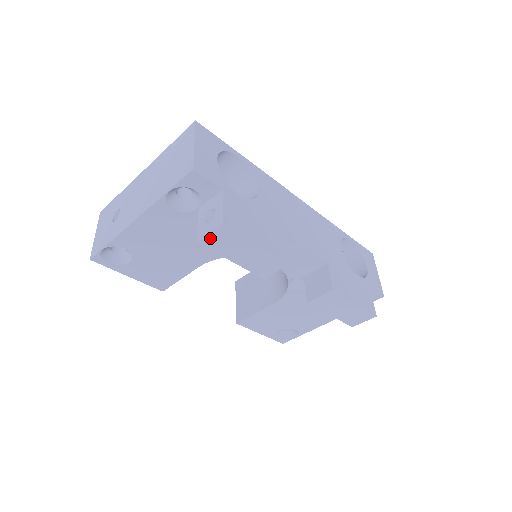
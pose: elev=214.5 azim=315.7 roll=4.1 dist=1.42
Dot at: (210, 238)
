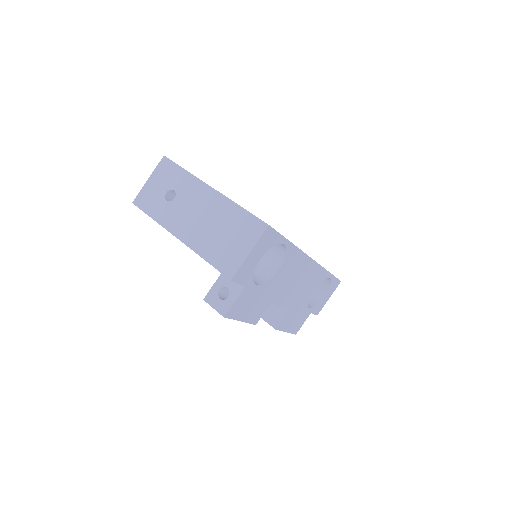
Dot at: (213, 306)
